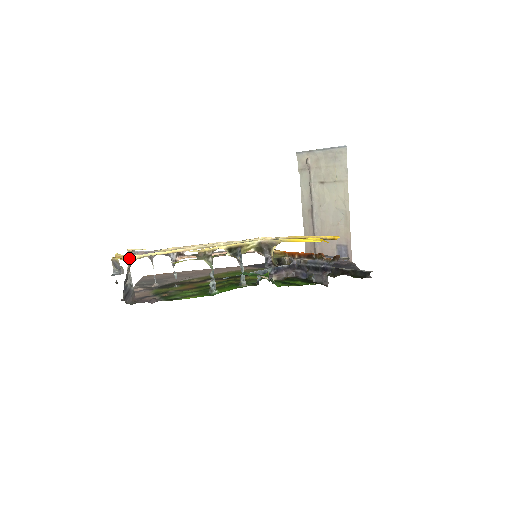
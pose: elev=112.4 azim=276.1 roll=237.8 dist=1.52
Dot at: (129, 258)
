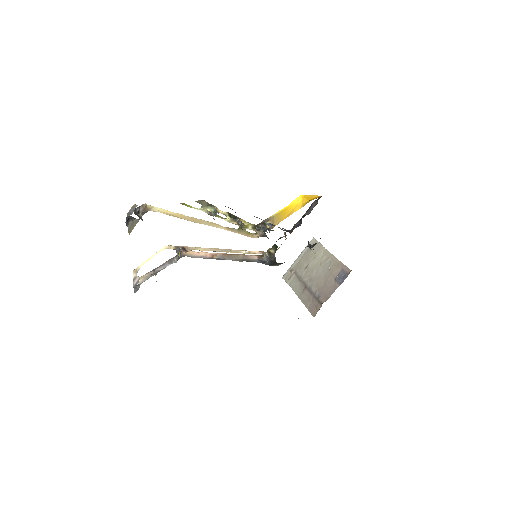
Dot at: (144, 204)
